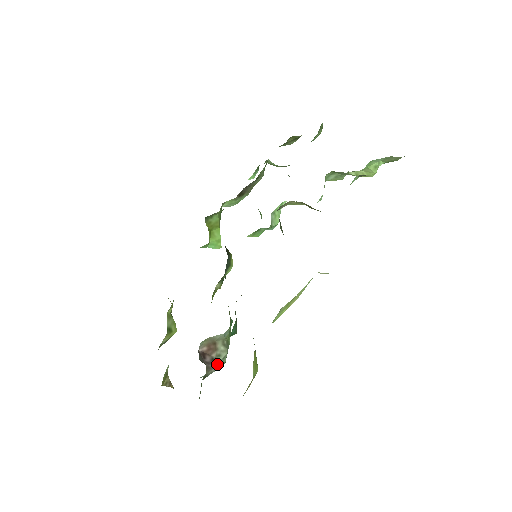
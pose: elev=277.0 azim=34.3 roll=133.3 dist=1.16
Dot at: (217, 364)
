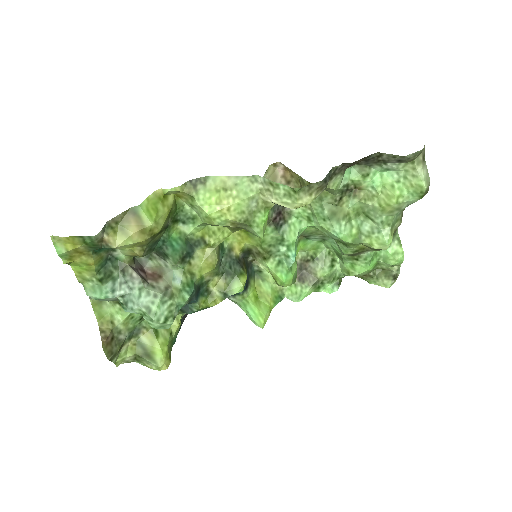
Dot at: (145, 291)
